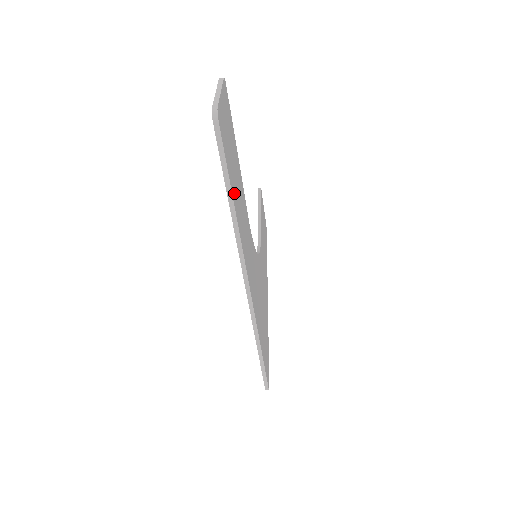
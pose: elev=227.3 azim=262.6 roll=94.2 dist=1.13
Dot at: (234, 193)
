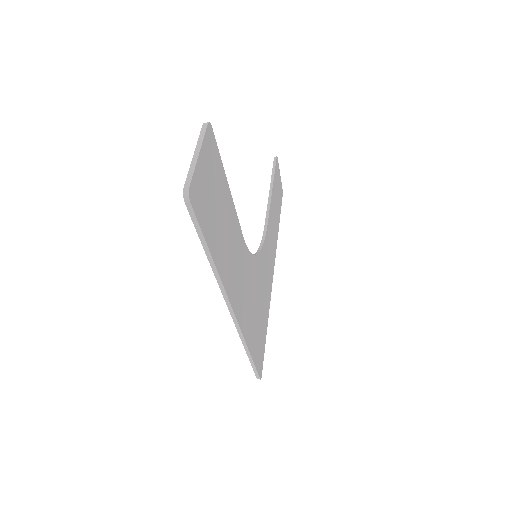
Dot at: (215, 246)
